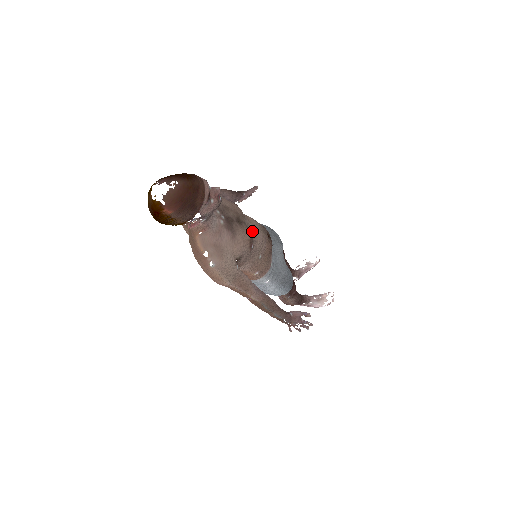
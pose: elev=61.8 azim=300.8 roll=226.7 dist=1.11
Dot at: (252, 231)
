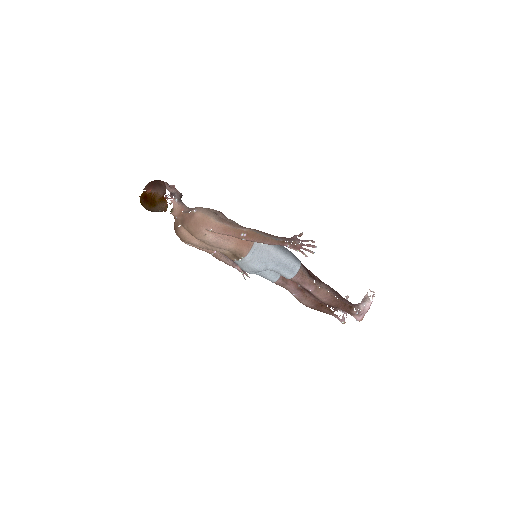
Dot at: occluded
